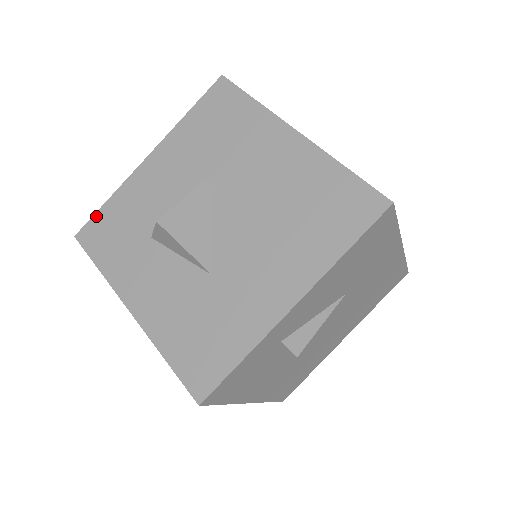
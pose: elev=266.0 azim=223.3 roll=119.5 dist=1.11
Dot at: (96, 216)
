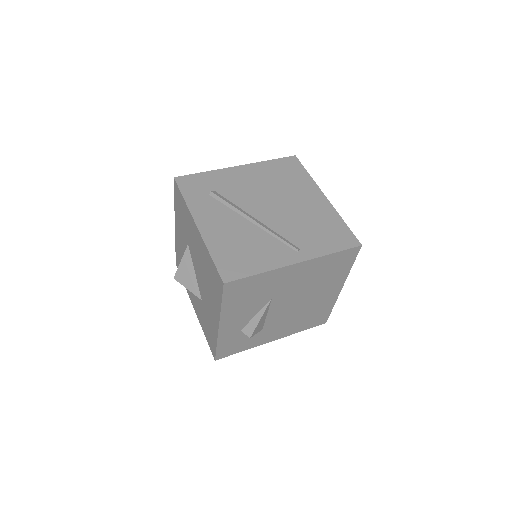
Dot at: (176, 255)
